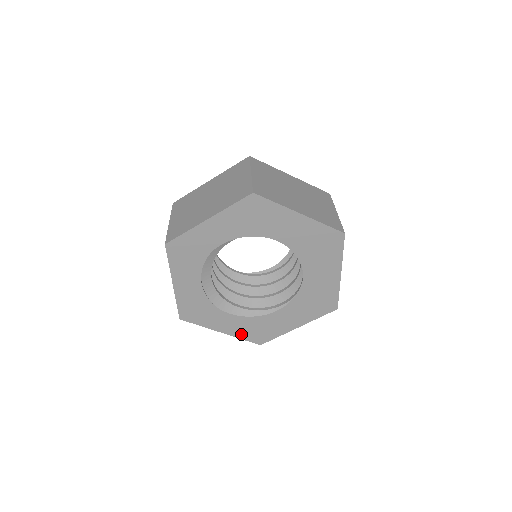
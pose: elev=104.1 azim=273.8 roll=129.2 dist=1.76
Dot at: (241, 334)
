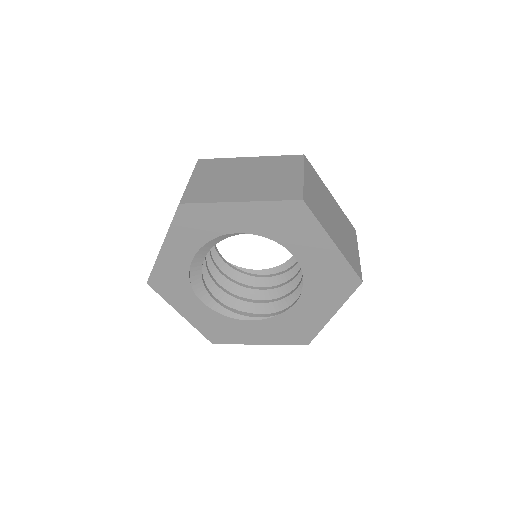
Dot at: (200, 325)
